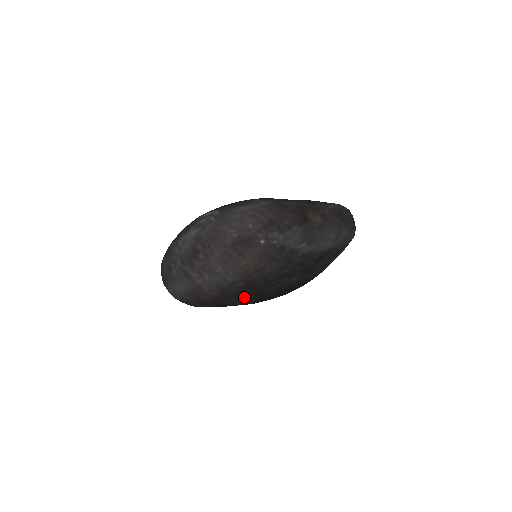
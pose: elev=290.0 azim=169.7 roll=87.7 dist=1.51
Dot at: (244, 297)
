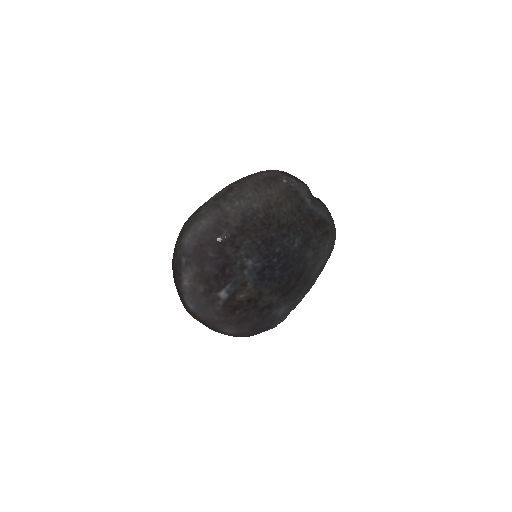
Dot at: (255, 246)
